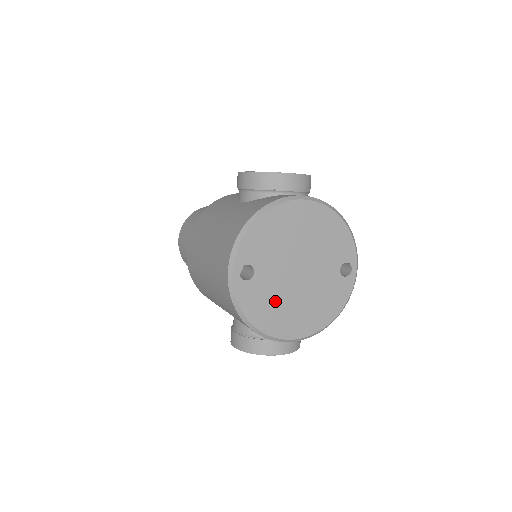
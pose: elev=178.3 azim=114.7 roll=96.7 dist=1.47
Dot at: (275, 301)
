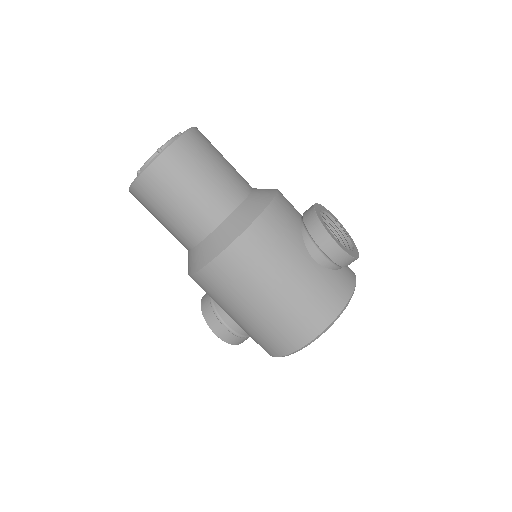
Dot at: occluded
